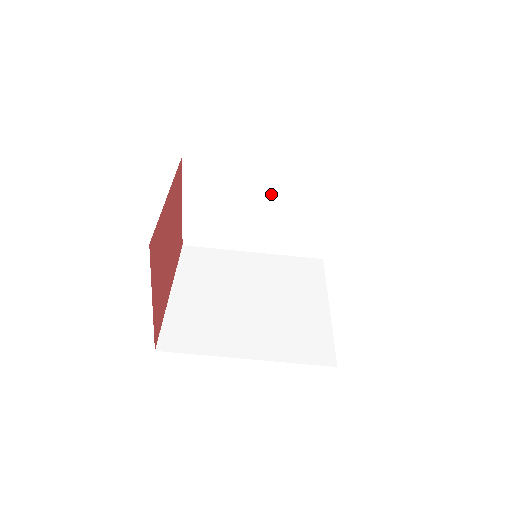
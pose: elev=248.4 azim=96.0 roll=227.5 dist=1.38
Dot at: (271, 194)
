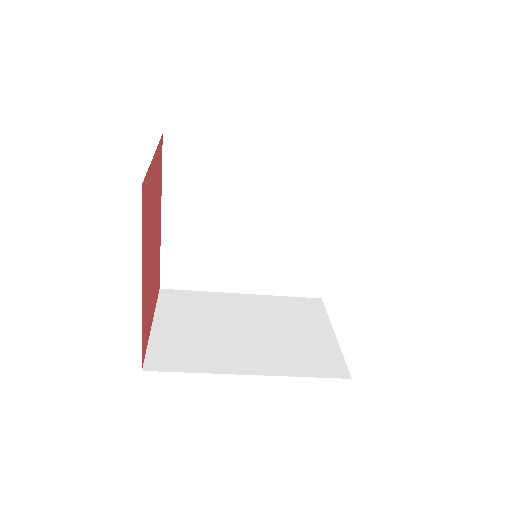
Dot at: occluded
